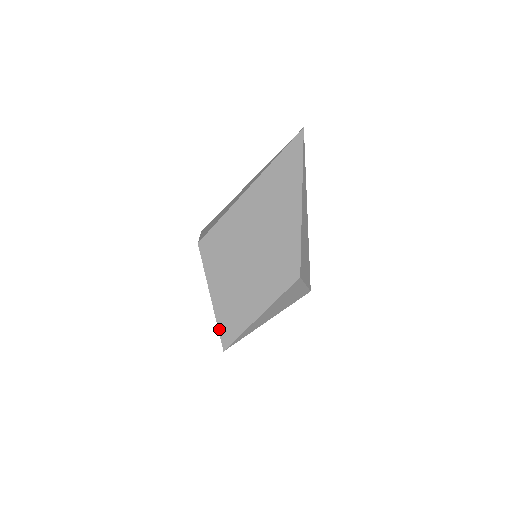
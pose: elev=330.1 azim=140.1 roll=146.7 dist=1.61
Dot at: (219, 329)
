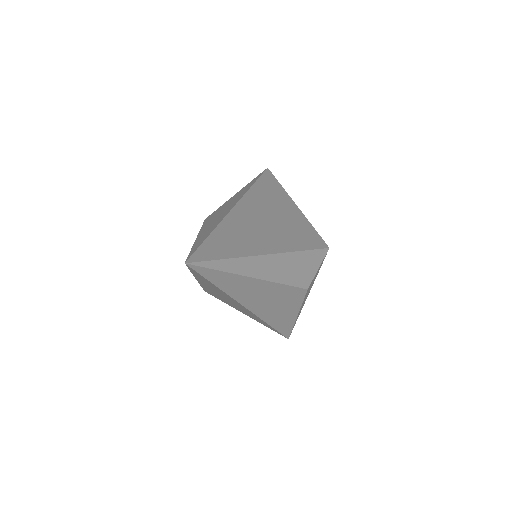
Dot at: occluded
